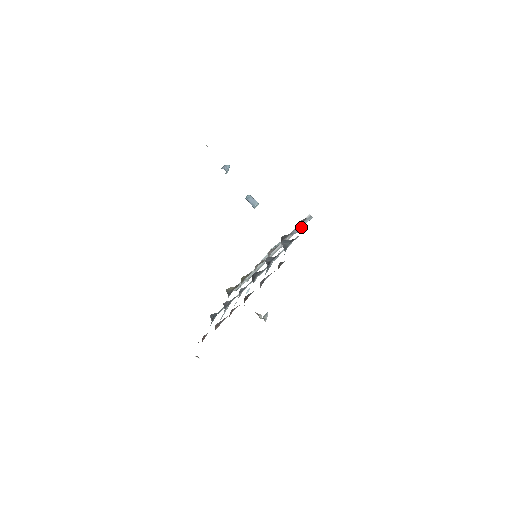
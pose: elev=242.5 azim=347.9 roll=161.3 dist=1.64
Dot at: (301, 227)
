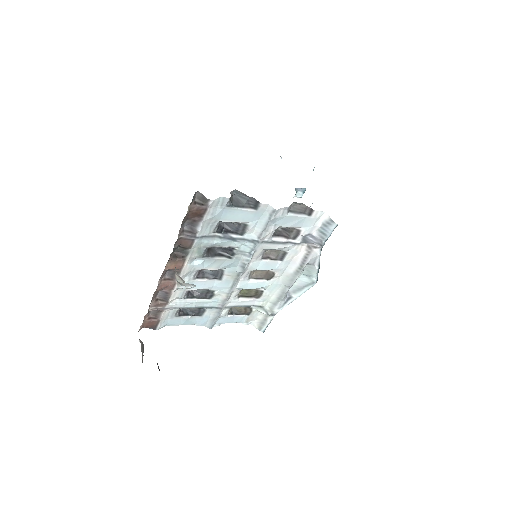
Dot at: (323, 238)
